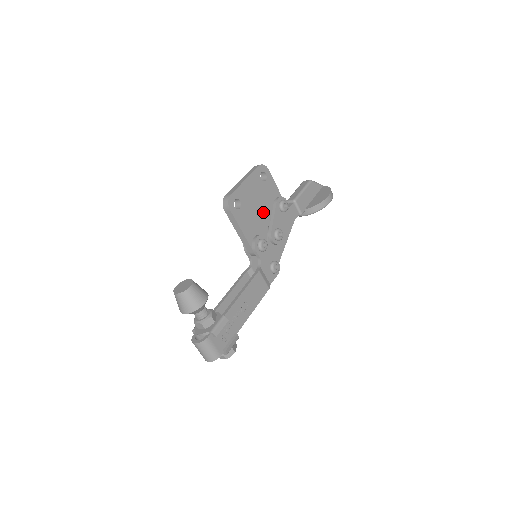
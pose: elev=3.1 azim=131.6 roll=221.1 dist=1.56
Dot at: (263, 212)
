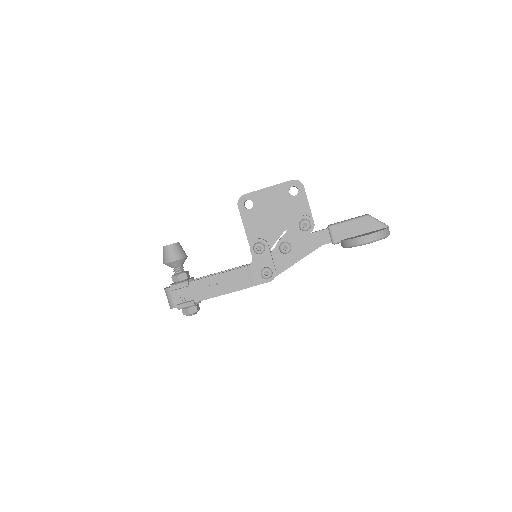
Dot at: (279, 222)
